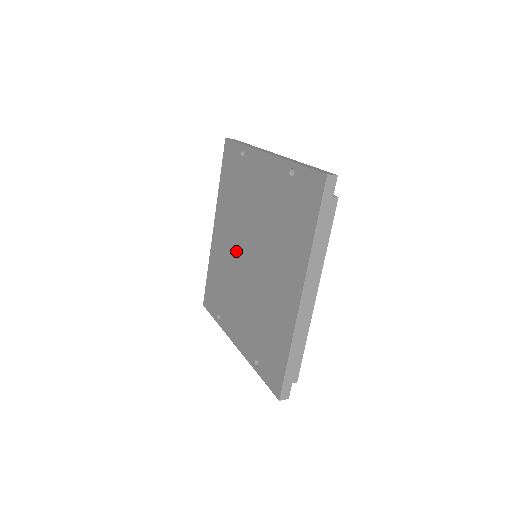
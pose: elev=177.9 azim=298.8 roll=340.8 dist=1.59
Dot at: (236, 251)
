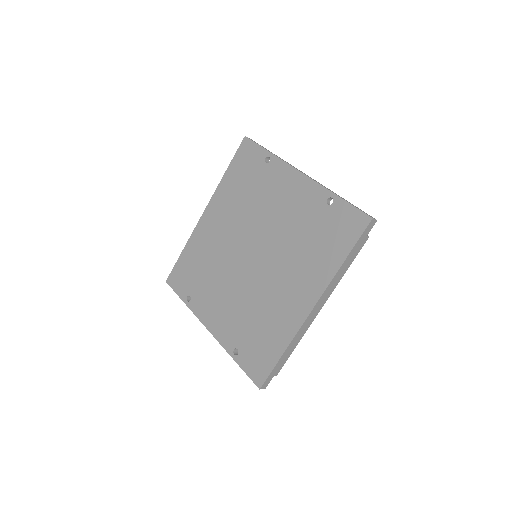
Dot at: (233, 245)
